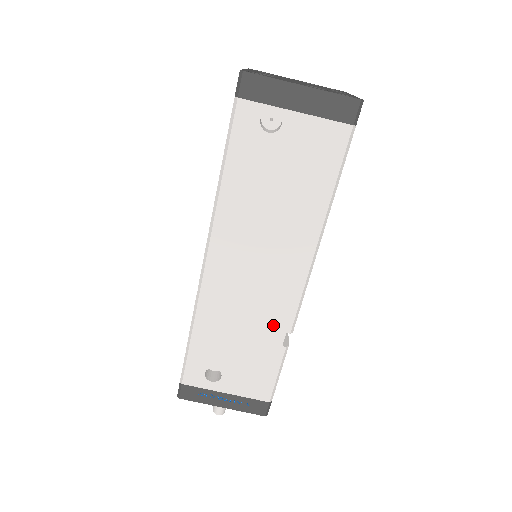
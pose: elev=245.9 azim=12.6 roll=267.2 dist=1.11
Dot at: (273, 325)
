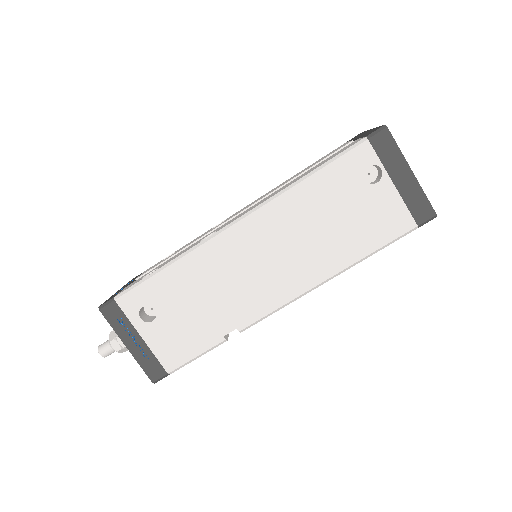
Dot at: (233, 314)
